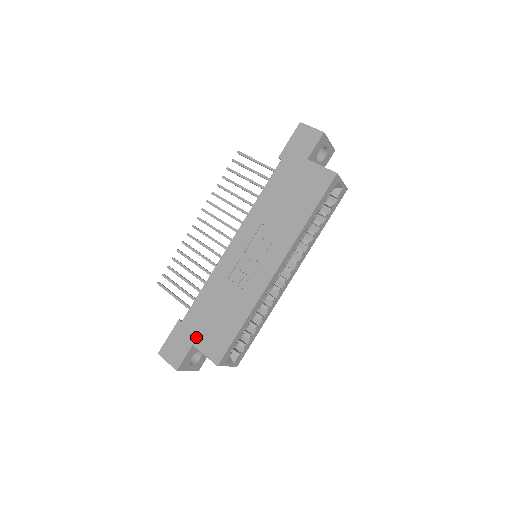
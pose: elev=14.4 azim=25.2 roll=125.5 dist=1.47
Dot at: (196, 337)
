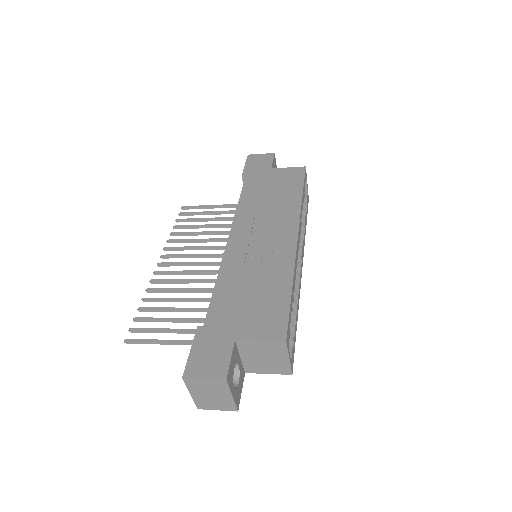
Dot at: (235, 330)
